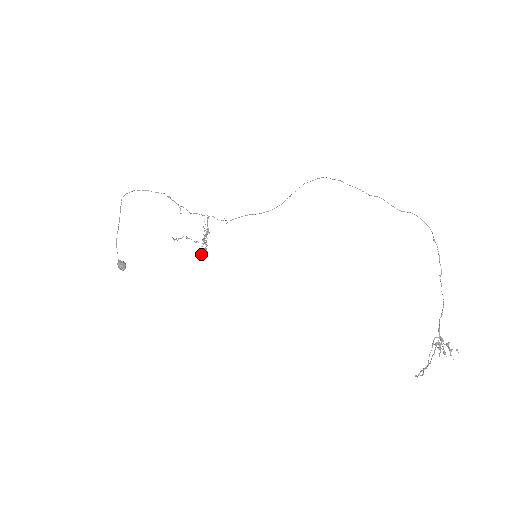
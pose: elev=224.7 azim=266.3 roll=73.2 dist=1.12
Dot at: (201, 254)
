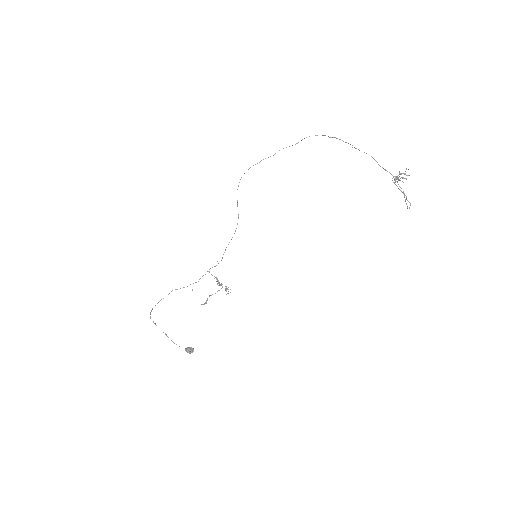
Dot at: occluded
